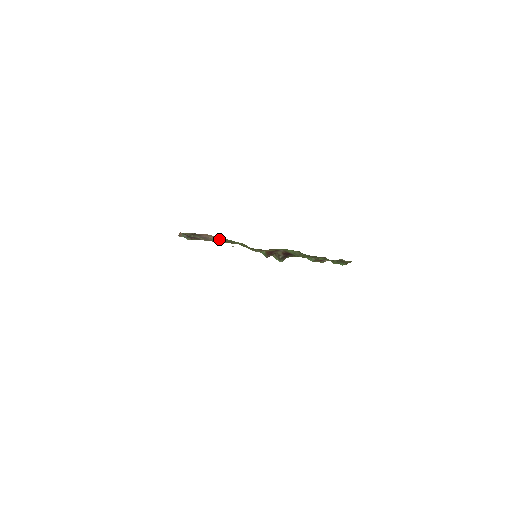
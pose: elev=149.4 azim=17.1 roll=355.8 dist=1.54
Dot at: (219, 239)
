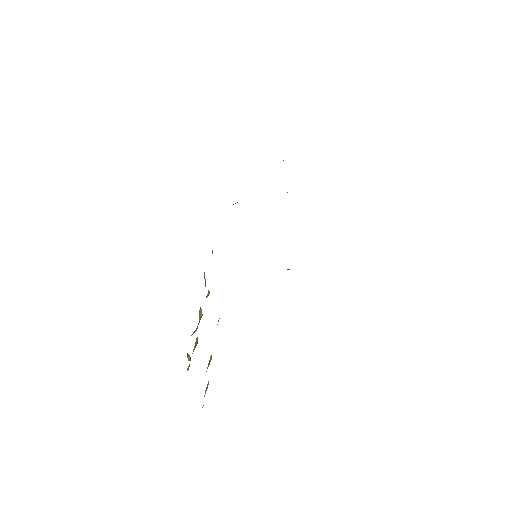
Dot at: occluded
